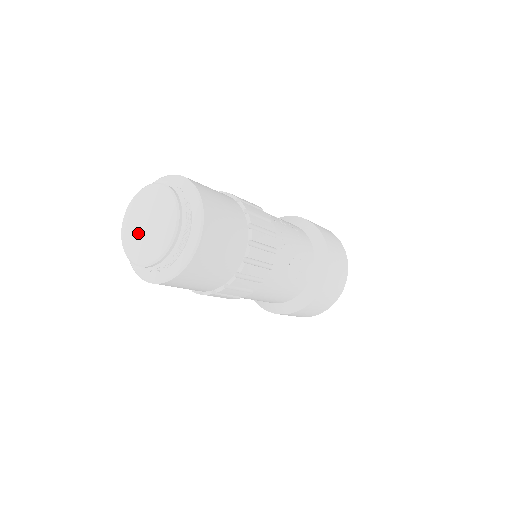
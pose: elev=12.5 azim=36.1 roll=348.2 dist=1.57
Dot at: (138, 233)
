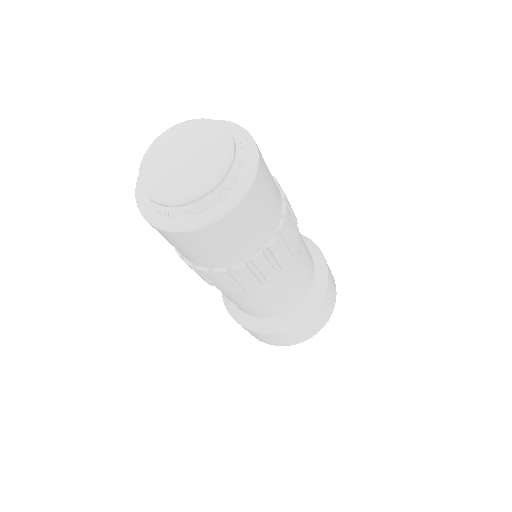
Dot at: (170, 154)
